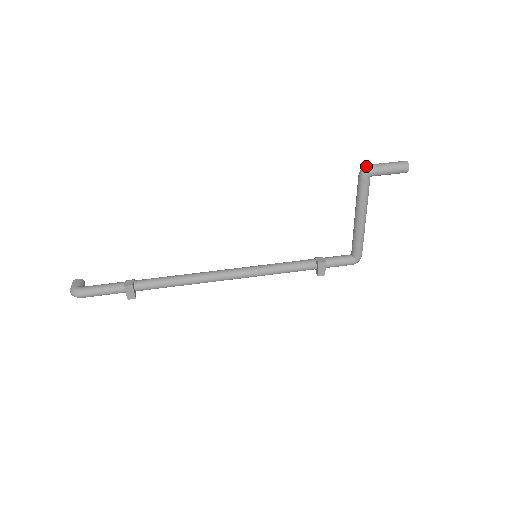
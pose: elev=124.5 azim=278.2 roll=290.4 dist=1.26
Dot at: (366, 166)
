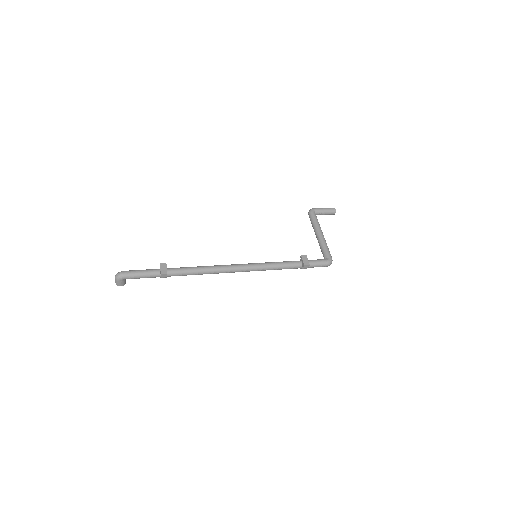
Dot at: (310, 209)
